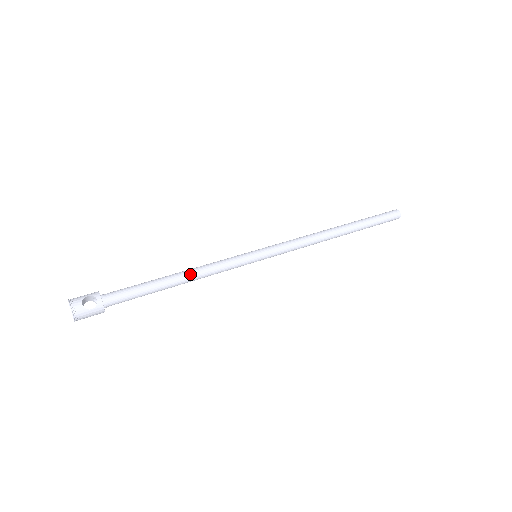
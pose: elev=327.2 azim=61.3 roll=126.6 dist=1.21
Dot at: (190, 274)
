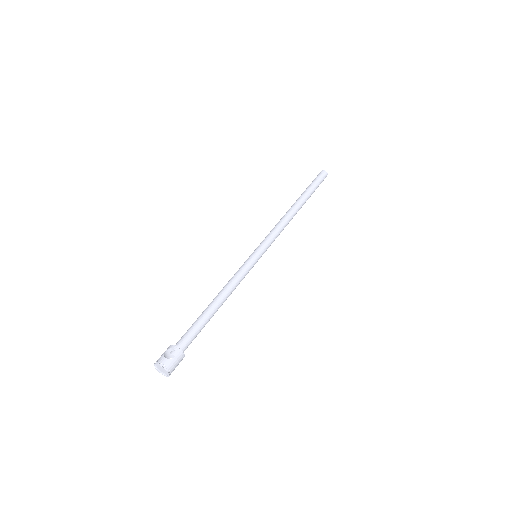
Dot at: (222, 294)
